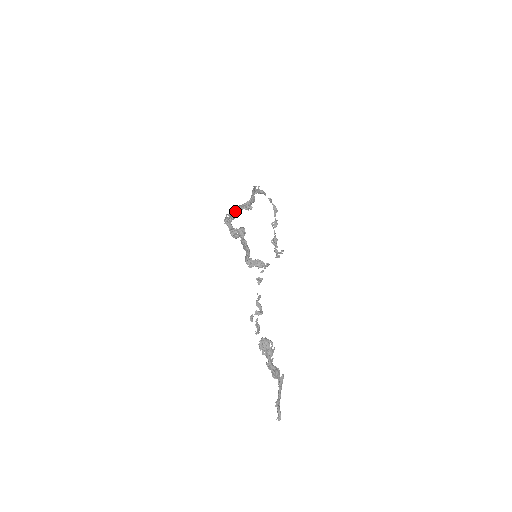
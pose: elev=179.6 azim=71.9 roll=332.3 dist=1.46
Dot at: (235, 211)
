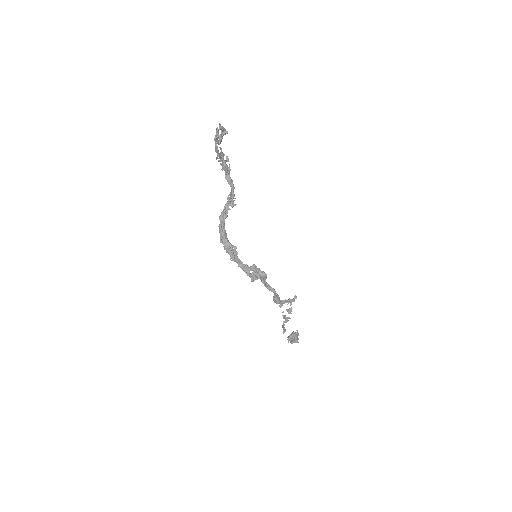
Dot at: (221, 218)
